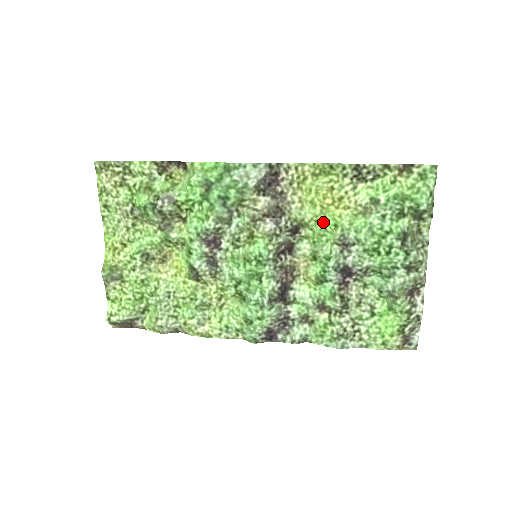
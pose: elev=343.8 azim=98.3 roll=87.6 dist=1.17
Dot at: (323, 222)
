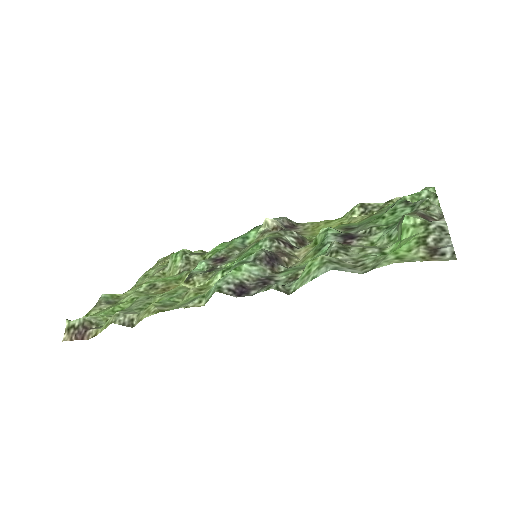
Dot at: occluded
